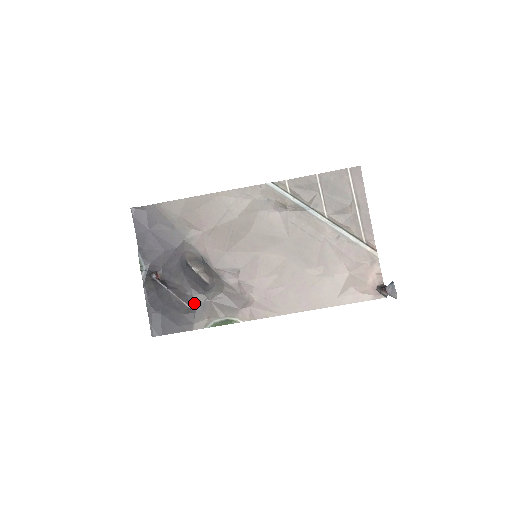
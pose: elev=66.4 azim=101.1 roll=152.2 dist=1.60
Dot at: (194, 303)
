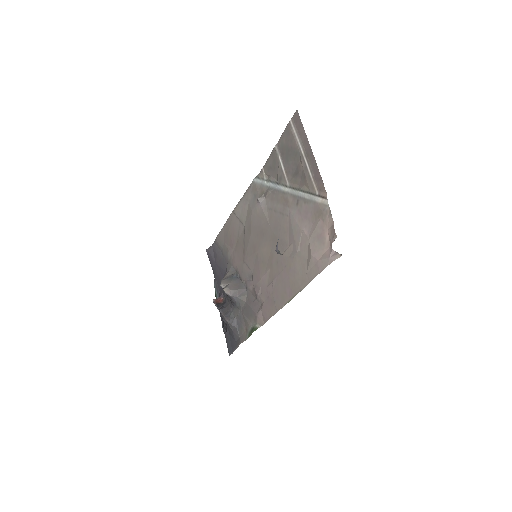
Dot at: (233, 318)
